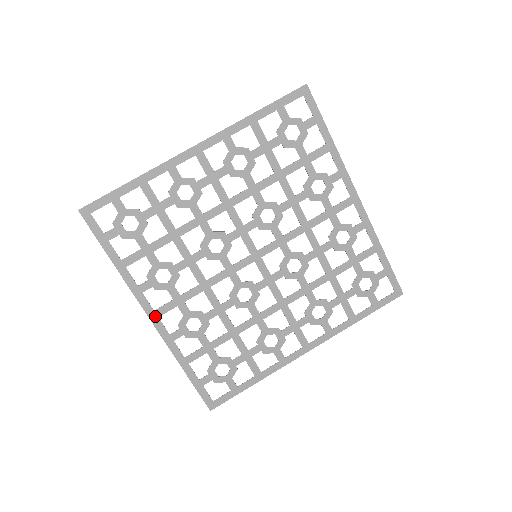
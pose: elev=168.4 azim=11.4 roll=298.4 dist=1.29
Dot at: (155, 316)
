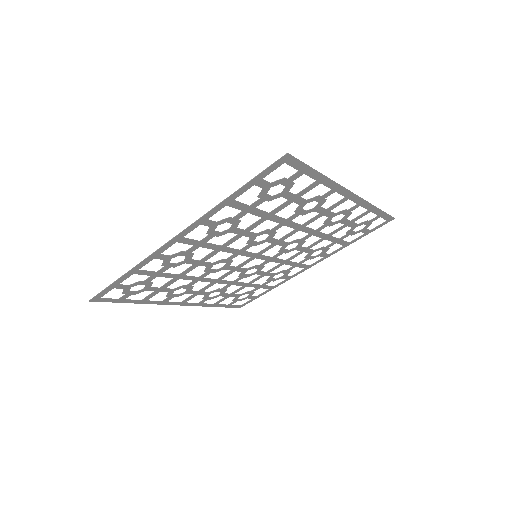
Dot at: (183, 303)
